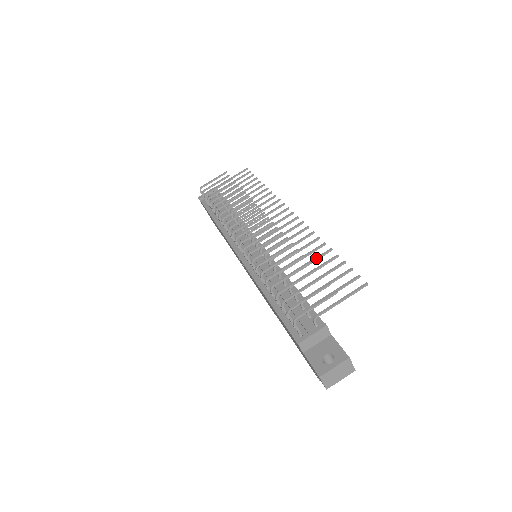
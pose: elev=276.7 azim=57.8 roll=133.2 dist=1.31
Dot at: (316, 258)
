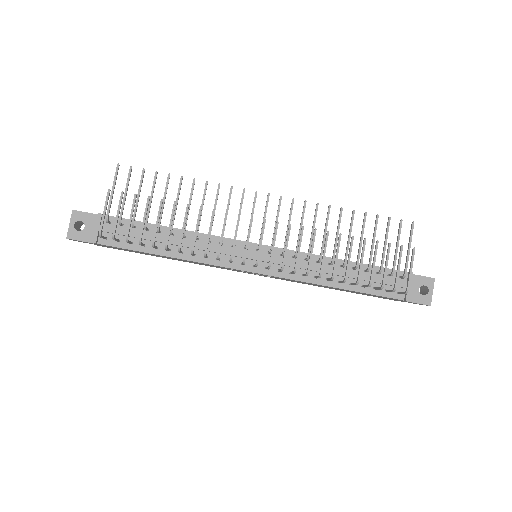
Dot at: (351, 228)
